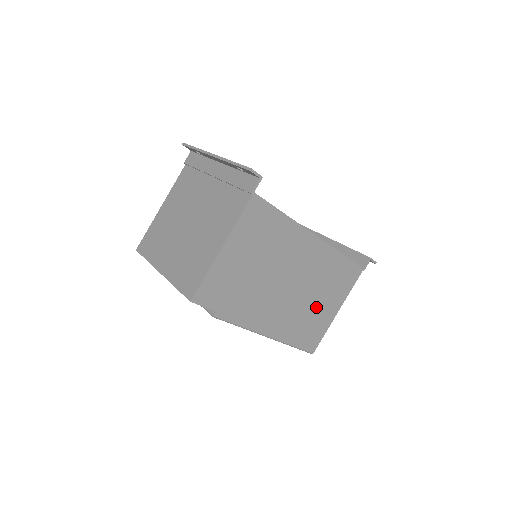
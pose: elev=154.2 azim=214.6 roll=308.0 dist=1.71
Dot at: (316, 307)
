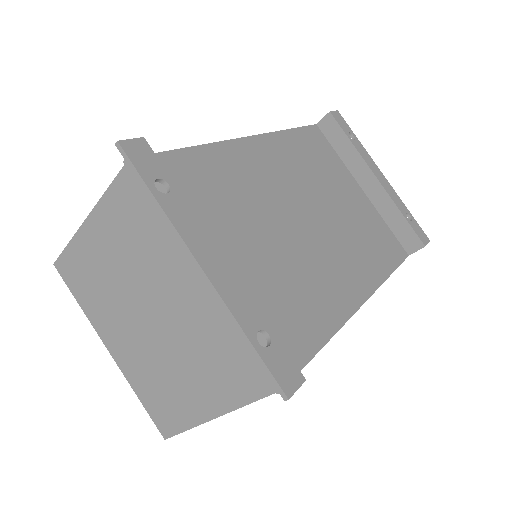
Dot at: occluded
